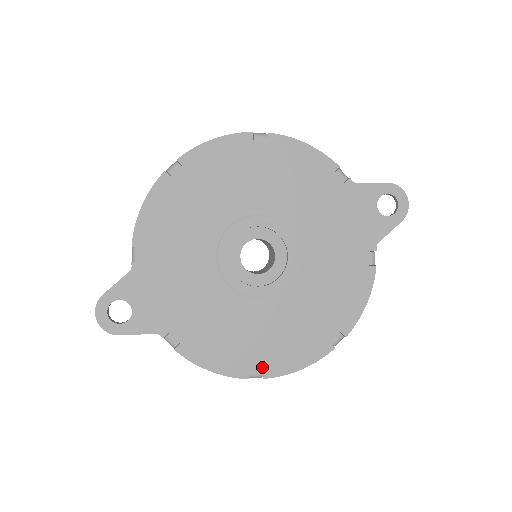
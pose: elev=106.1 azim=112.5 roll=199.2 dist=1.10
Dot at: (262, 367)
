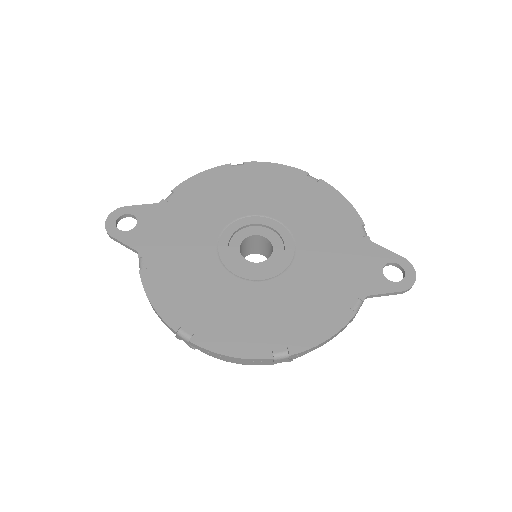
Dot at: (195, 330)
